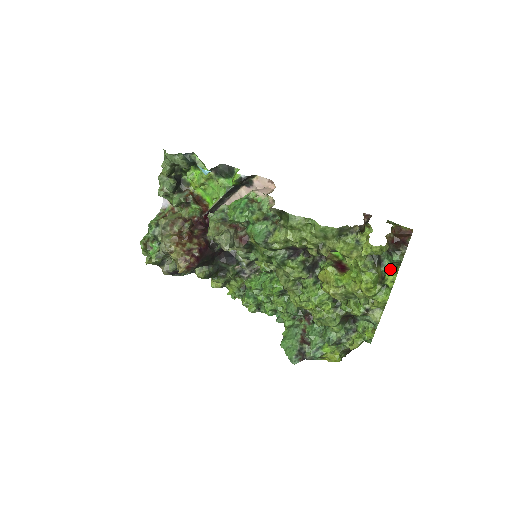
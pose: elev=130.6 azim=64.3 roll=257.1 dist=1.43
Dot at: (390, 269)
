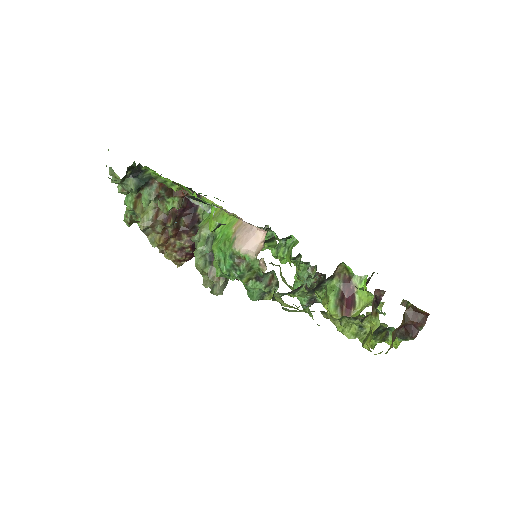
Dot at: occluded
